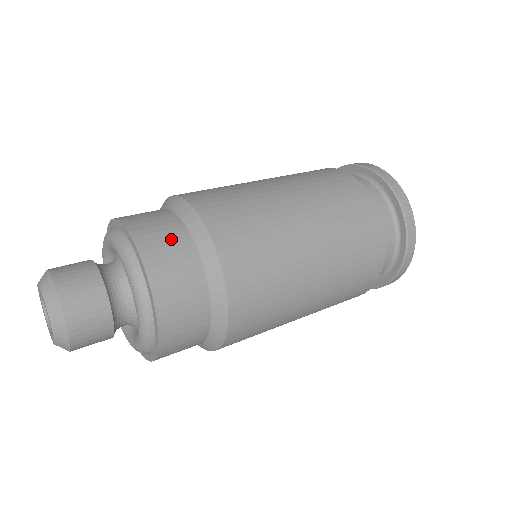
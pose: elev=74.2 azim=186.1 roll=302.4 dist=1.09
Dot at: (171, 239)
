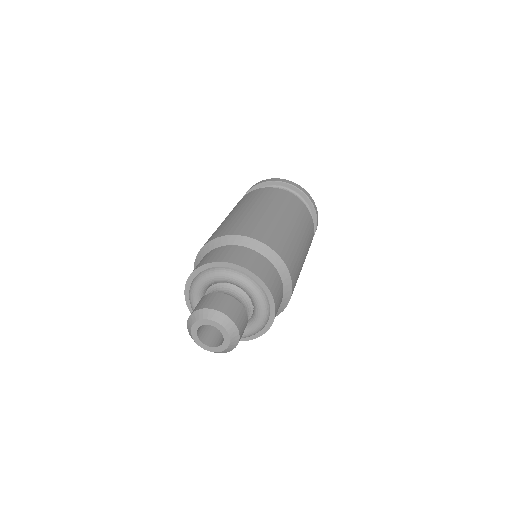
Dot at: occluded
